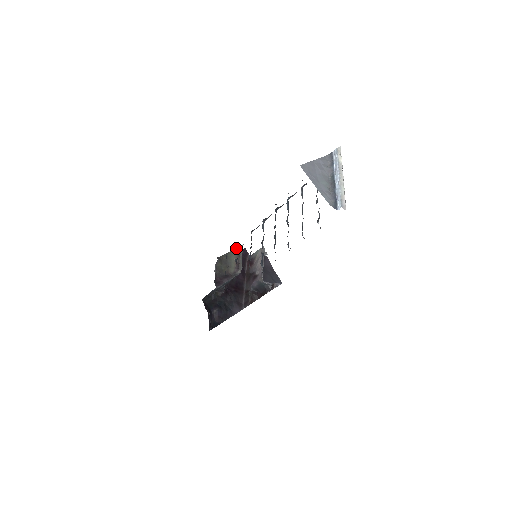
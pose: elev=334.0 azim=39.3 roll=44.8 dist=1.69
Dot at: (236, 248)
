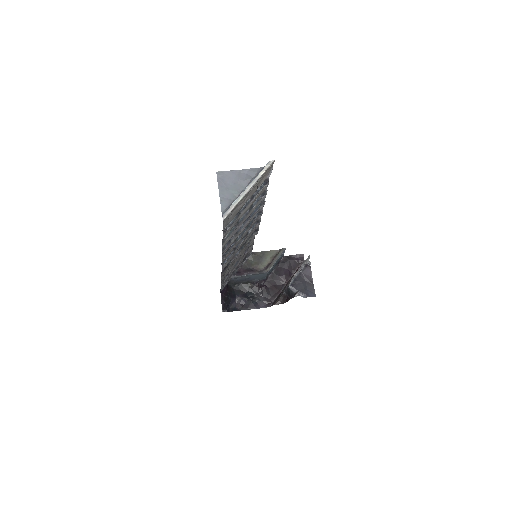
Dot at: occluded
